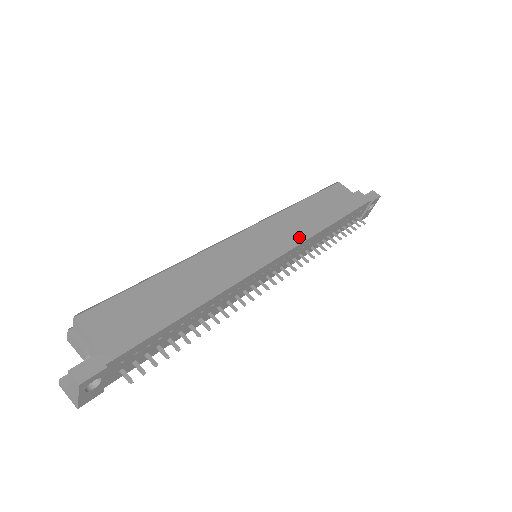
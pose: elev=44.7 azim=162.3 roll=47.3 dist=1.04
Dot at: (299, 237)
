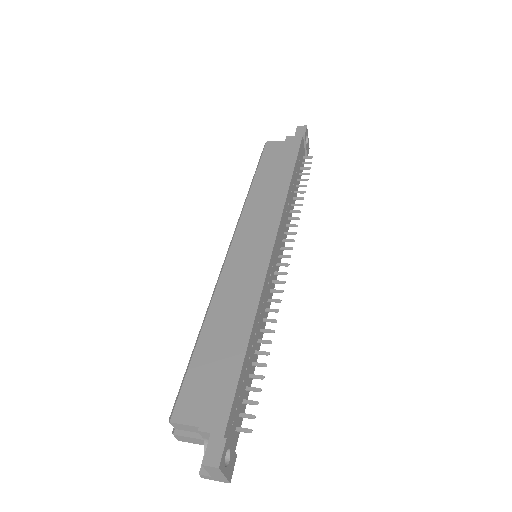
Dot at: (275, 214)
